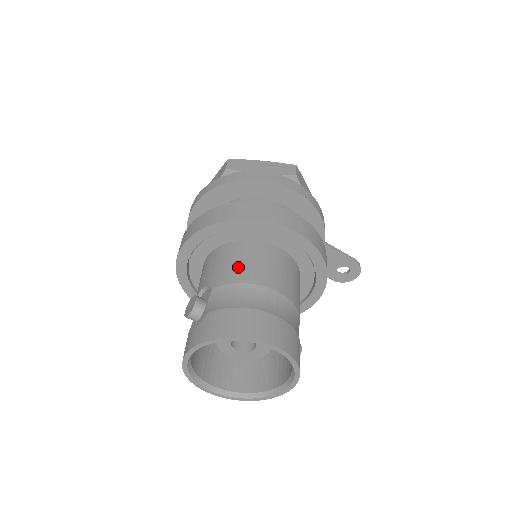
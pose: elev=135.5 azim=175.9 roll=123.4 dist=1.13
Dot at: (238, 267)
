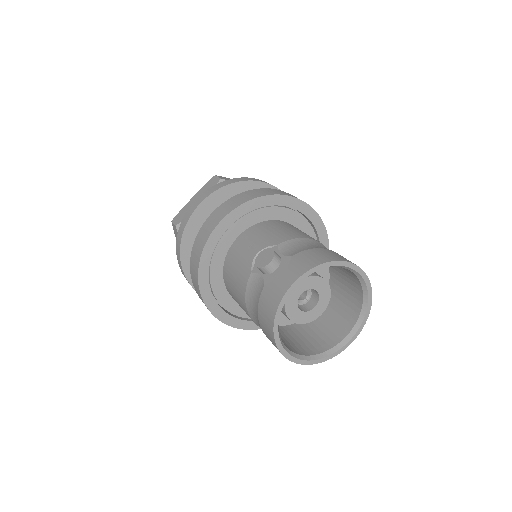
Dot at: (289, 231)
